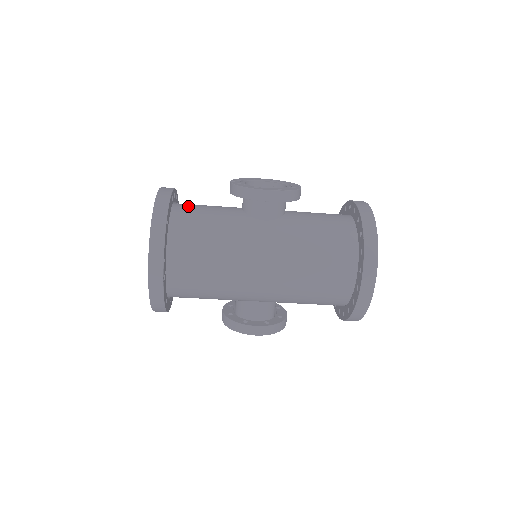
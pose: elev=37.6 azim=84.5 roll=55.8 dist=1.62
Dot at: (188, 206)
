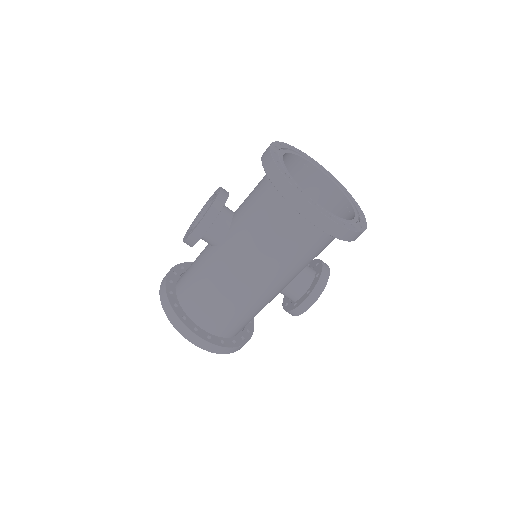
Dot at: (184, 275)
